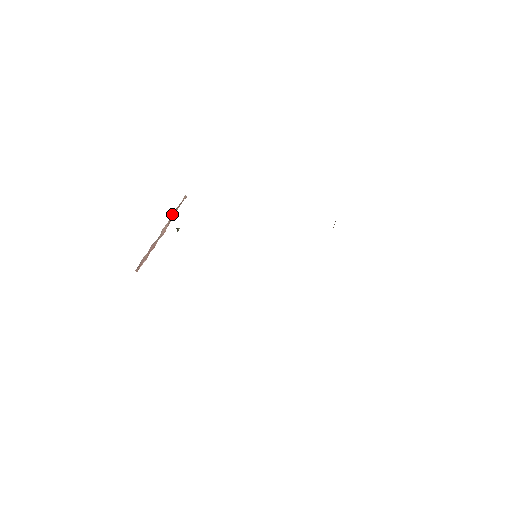
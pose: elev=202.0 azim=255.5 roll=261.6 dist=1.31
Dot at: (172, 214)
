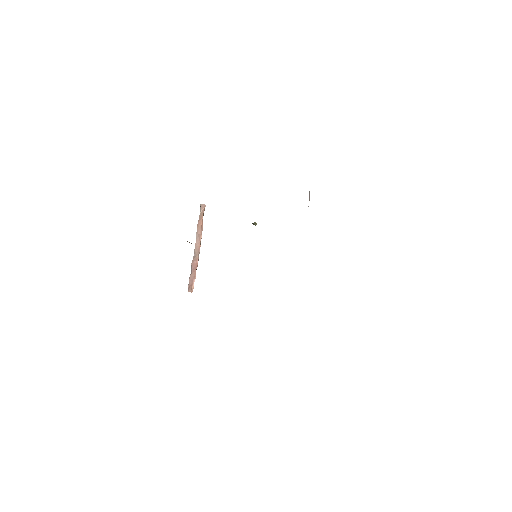
Dot at: (197, 228)
